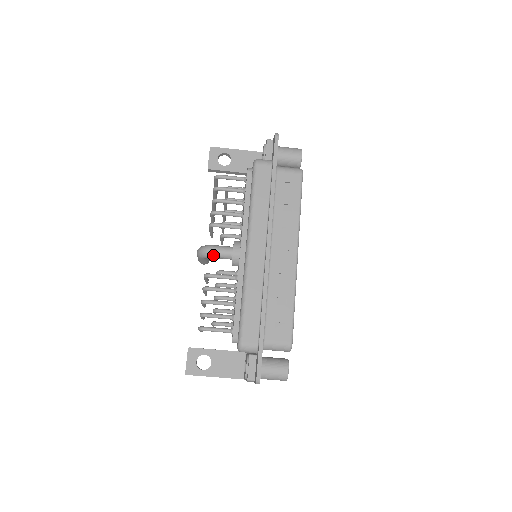
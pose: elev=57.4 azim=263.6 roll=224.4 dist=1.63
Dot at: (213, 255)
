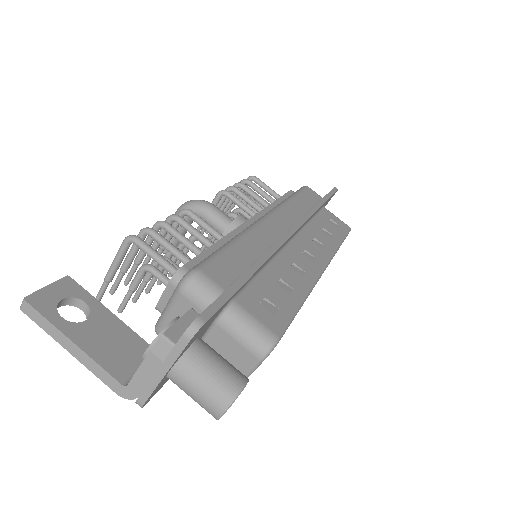
Dot at: (206, 208)
